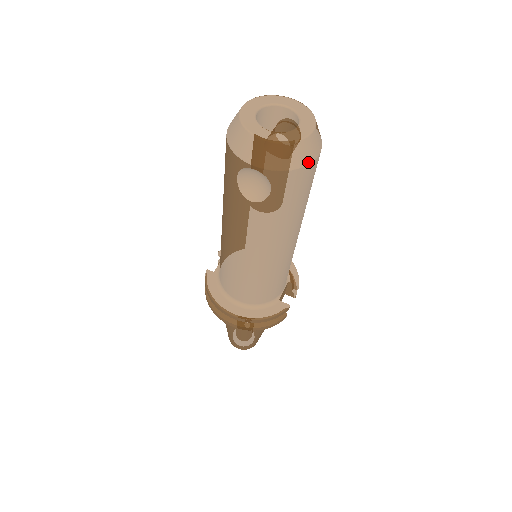
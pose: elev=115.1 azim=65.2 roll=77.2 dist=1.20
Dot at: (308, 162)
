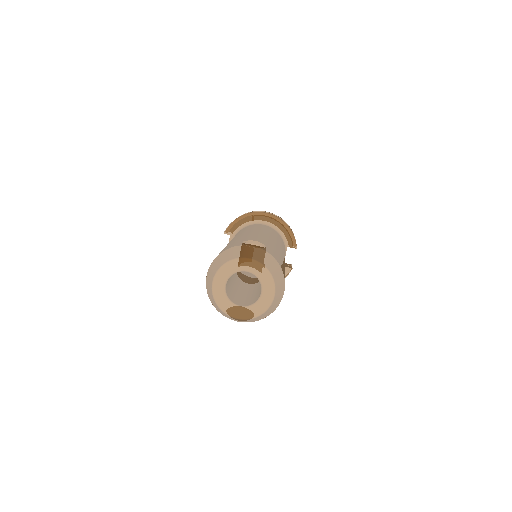
Dot at: (276, 307)
